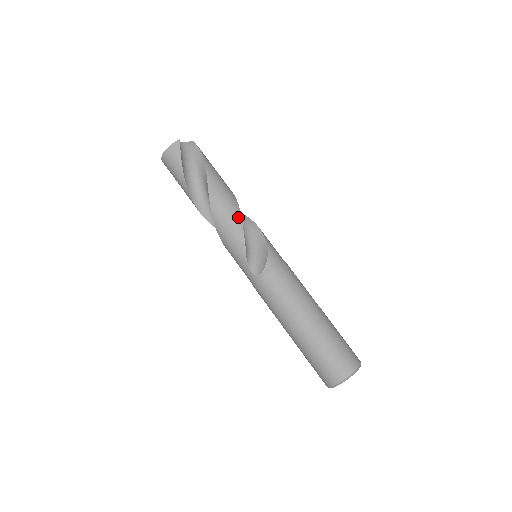
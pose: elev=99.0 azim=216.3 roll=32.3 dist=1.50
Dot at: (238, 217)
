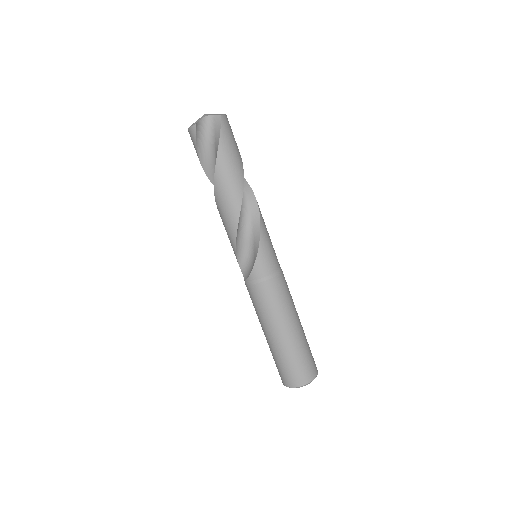
Dot at: (234, 226)
